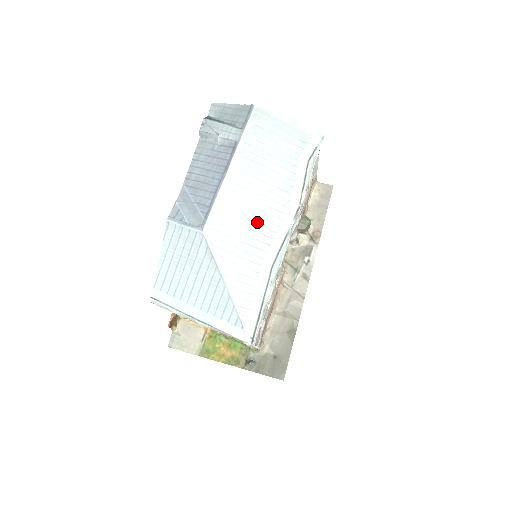
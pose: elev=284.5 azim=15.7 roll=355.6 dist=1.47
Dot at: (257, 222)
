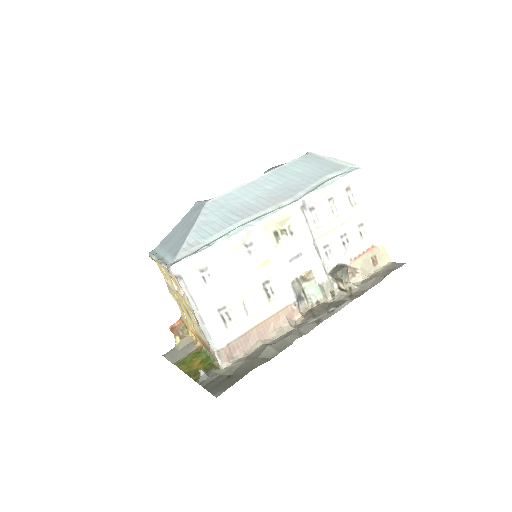
Dot at: (253, 203)
